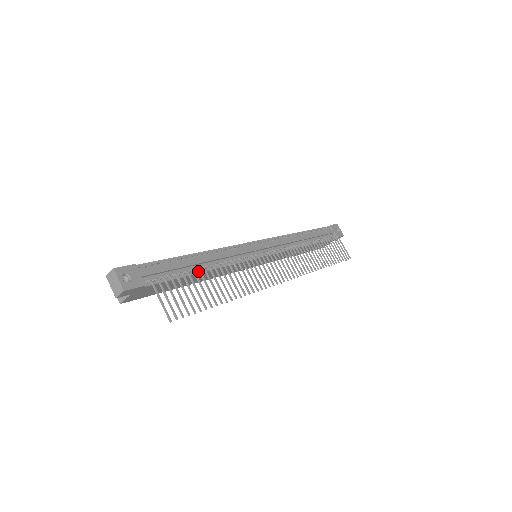
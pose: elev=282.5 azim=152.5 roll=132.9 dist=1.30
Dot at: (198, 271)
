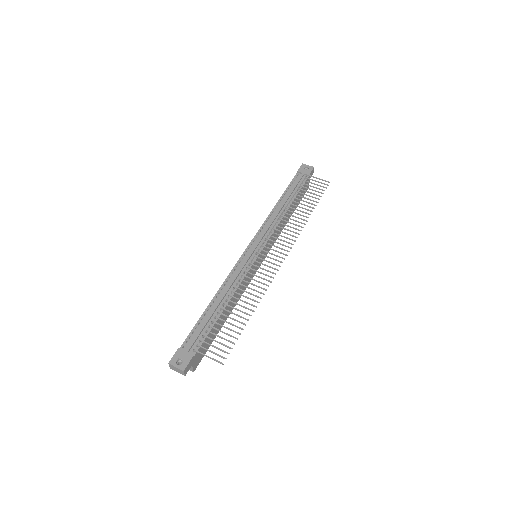
Dot at: (220, 312)
